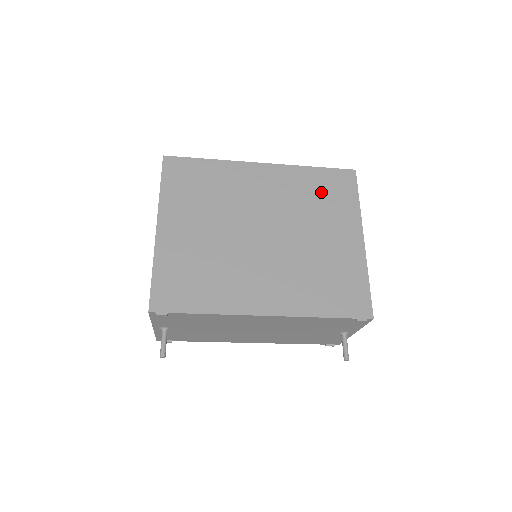
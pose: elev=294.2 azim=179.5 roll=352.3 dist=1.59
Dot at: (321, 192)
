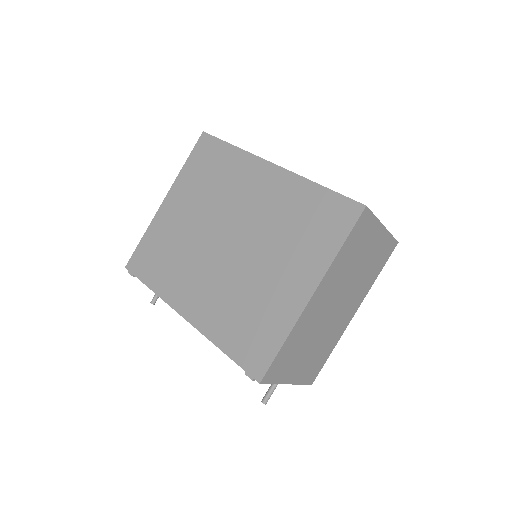
Dot at: (307, 219)
